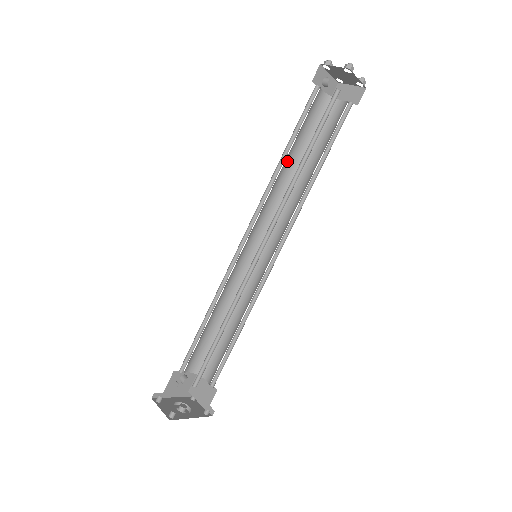
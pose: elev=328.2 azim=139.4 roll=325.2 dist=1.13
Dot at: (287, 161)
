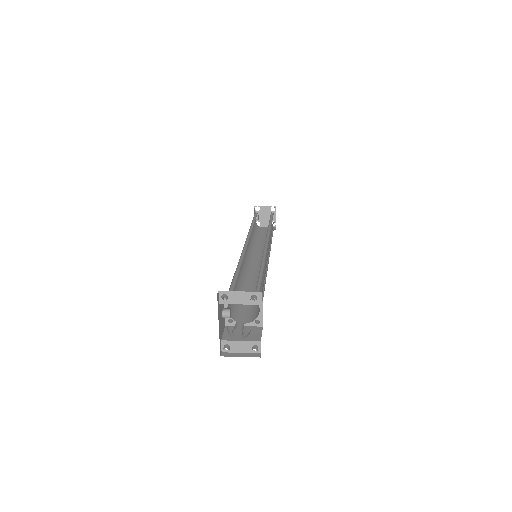
Dot at: occluded
